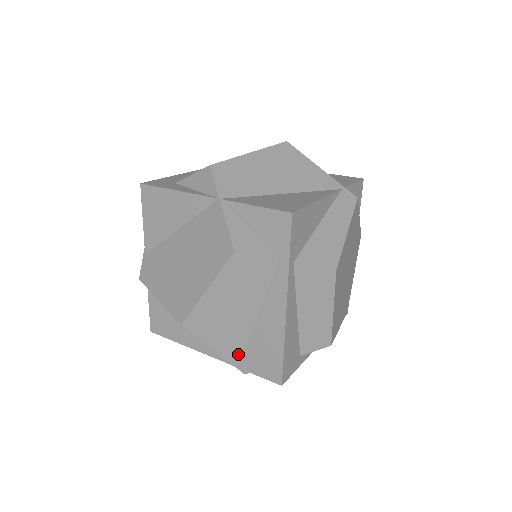
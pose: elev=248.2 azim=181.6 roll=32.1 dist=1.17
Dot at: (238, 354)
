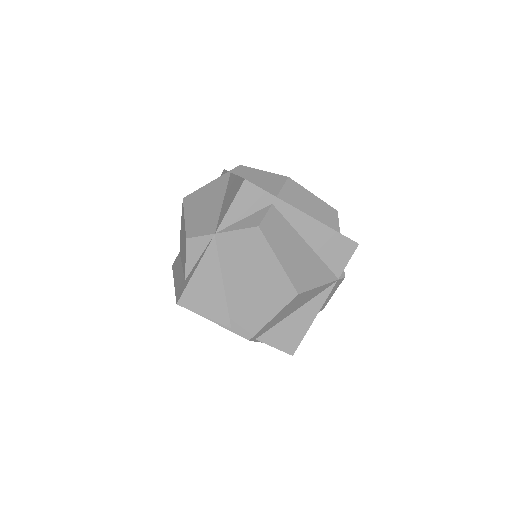
Dot at: (329, 272)
